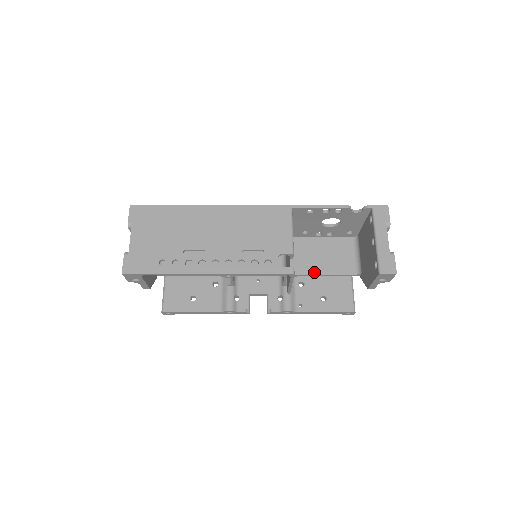
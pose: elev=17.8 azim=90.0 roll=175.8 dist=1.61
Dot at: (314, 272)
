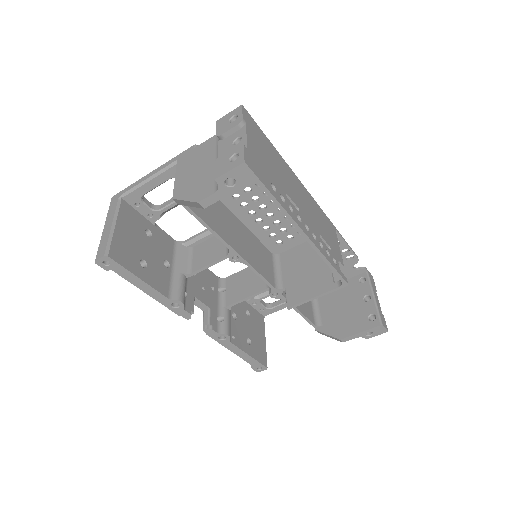
Dot at: occluded
